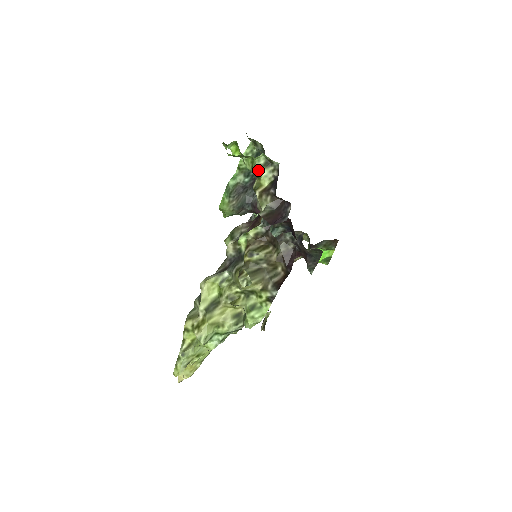
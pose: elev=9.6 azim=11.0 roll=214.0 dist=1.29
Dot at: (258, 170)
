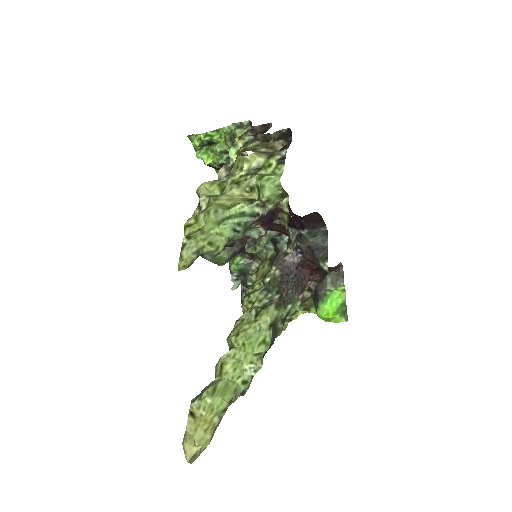
Dot at: (232, 132)
